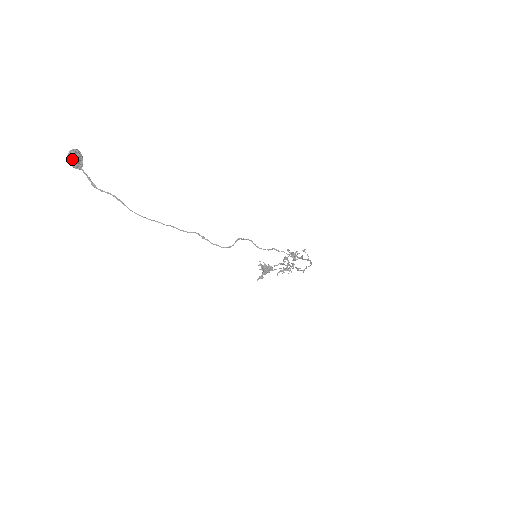
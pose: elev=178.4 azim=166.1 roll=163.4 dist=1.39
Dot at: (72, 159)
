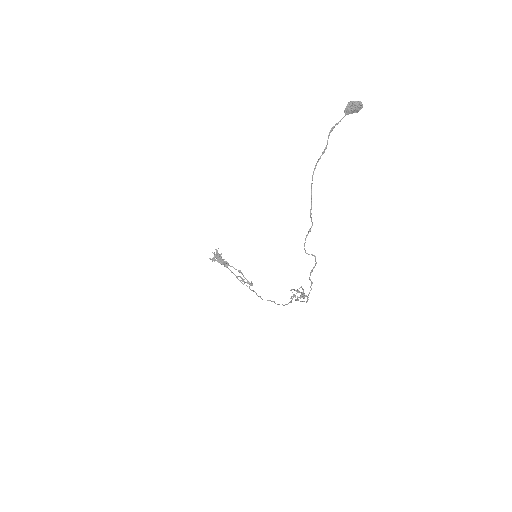
Dot at: (355, 106)
